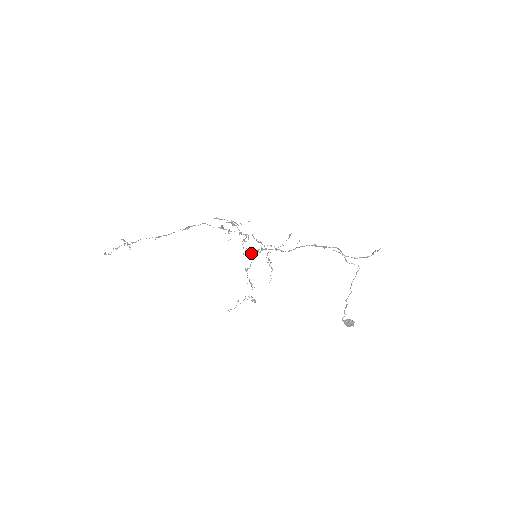
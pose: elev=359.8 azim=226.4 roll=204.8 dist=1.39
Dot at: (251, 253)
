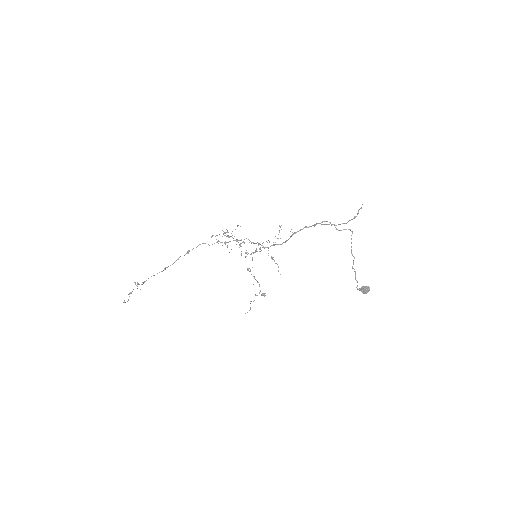
Dot at: (250, 254)
